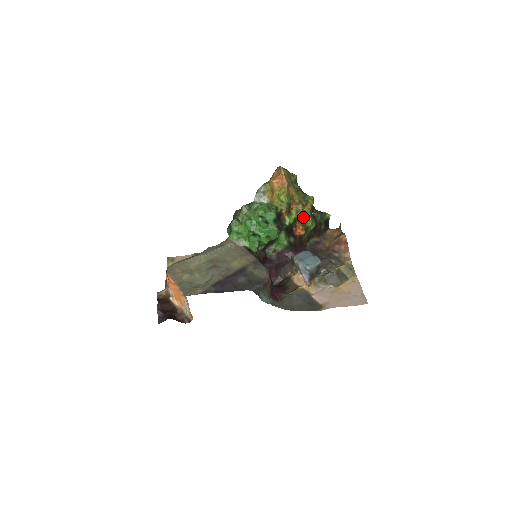
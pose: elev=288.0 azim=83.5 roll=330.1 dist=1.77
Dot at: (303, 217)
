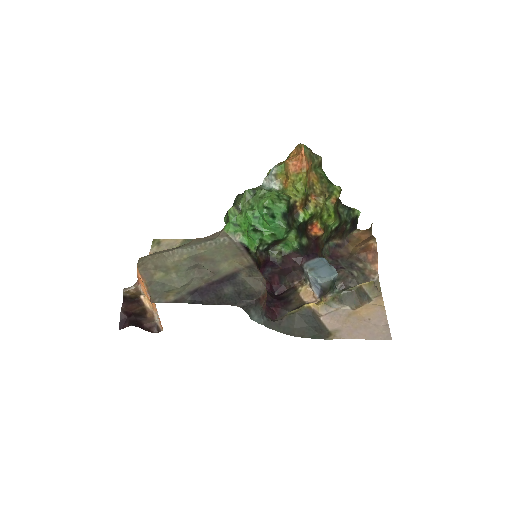
Dot at: (323, 213)
